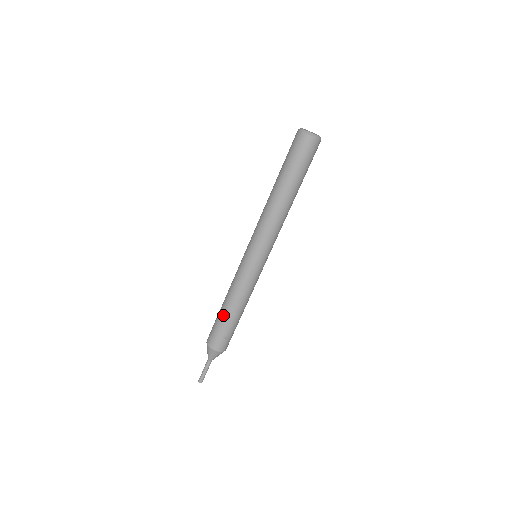
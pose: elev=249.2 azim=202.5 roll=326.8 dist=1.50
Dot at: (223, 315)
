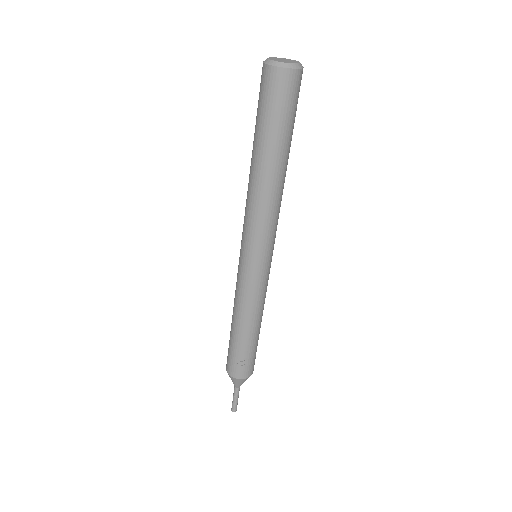
Dot at: (231, 332)
